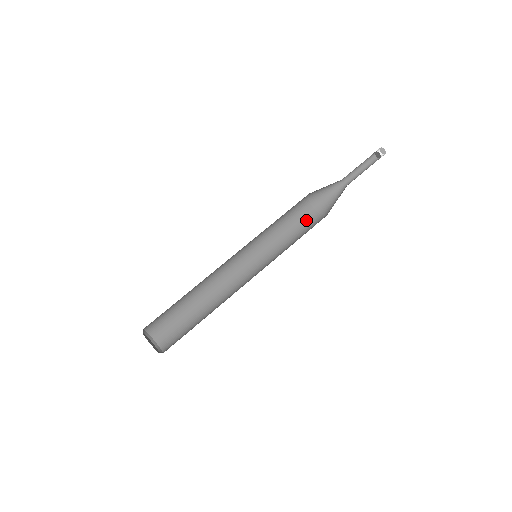
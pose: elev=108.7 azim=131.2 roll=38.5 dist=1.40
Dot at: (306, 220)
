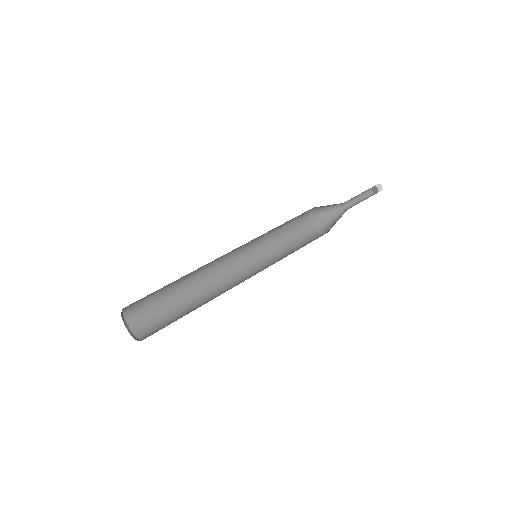
Dot at: (307, 237)
